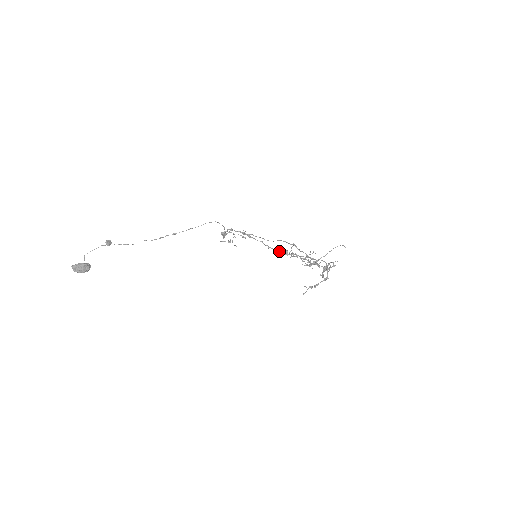
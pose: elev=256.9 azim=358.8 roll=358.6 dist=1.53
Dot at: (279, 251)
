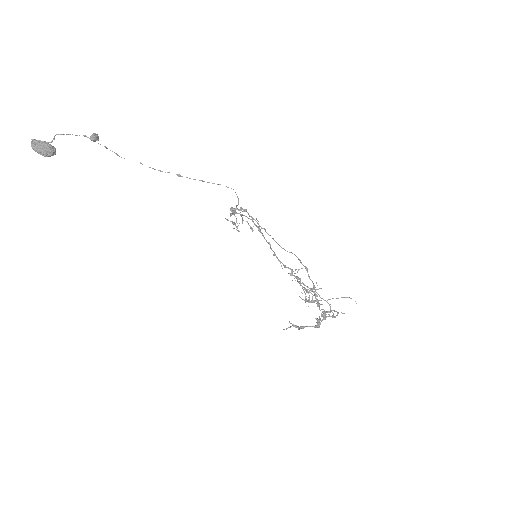
Dot at: (284, 265)
